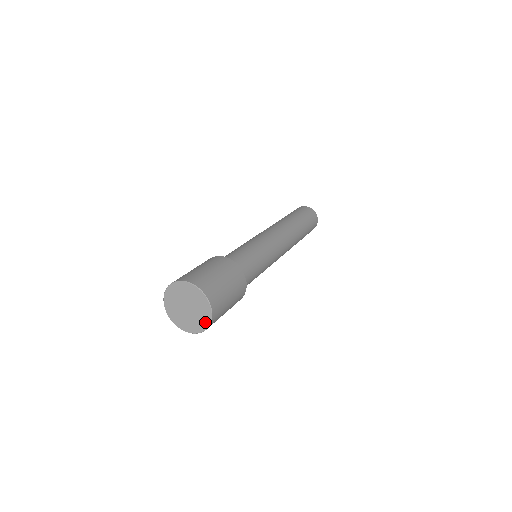
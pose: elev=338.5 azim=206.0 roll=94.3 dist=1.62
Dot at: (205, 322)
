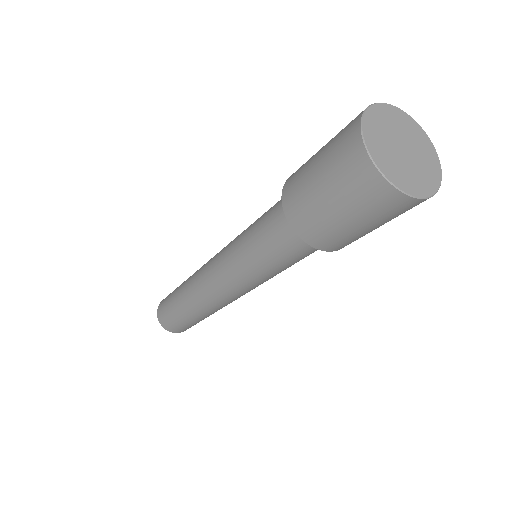
Dot at: (431, 151)
